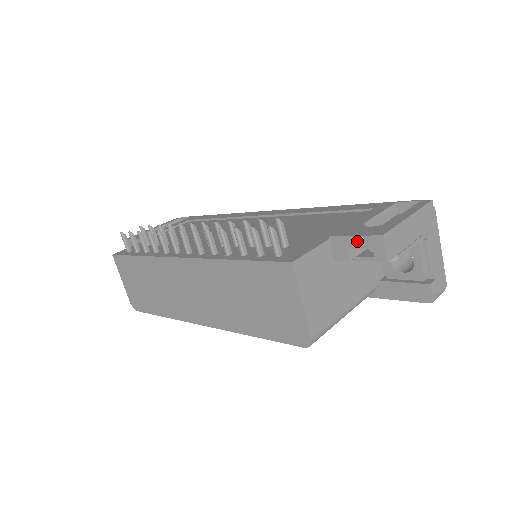
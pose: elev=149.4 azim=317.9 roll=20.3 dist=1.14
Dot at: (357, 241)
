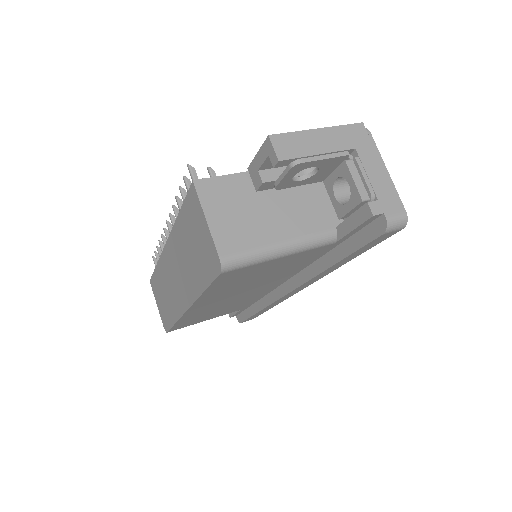
Dot at: (260, 157)
